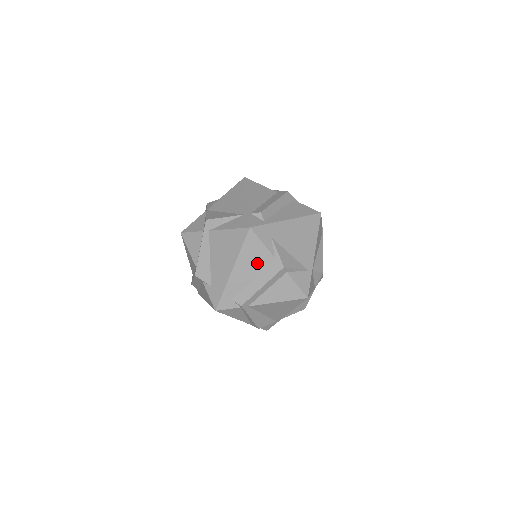
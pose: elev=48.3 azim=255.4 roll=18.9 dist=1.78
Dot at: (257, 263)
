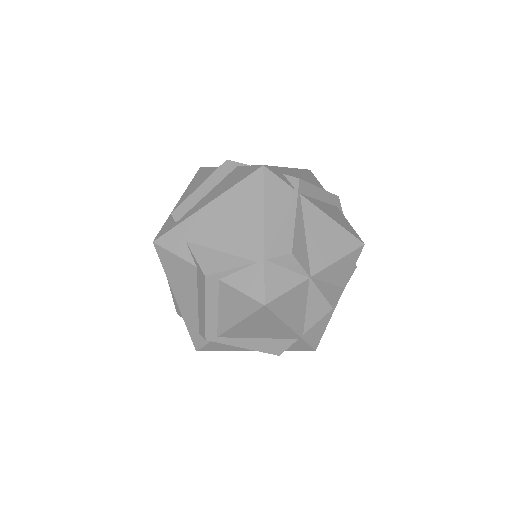
Dot at: (187, 281)
